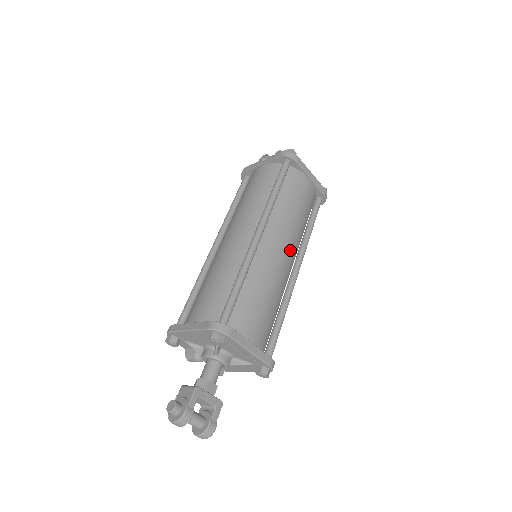
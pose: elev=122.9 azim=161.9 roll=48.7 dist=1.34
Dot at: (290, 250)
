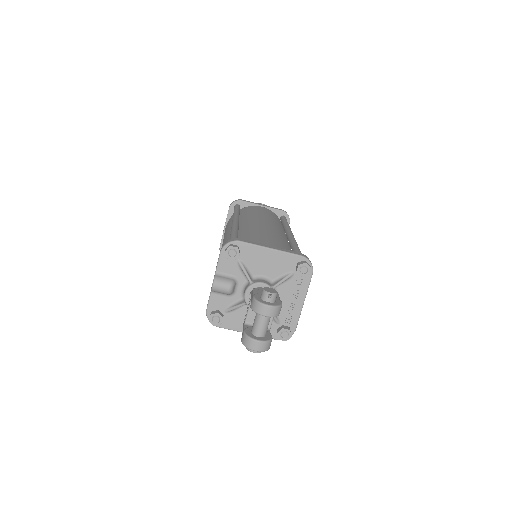
Dot at: occluded
